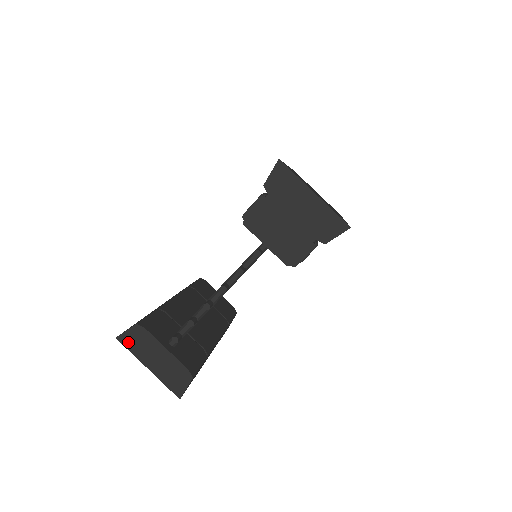
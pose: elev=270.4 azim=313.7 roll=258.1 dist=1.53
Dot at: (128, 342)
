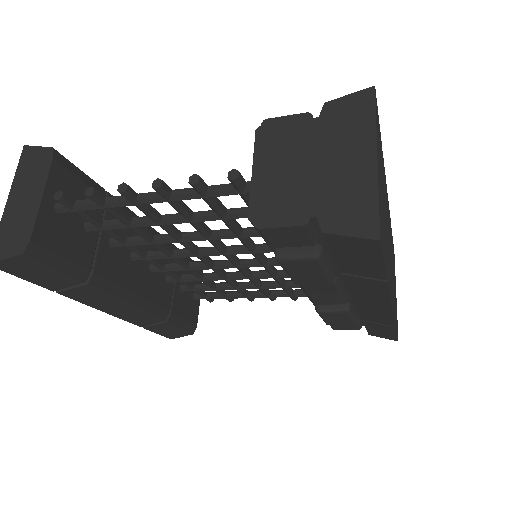
Dot at: (26, 159)
